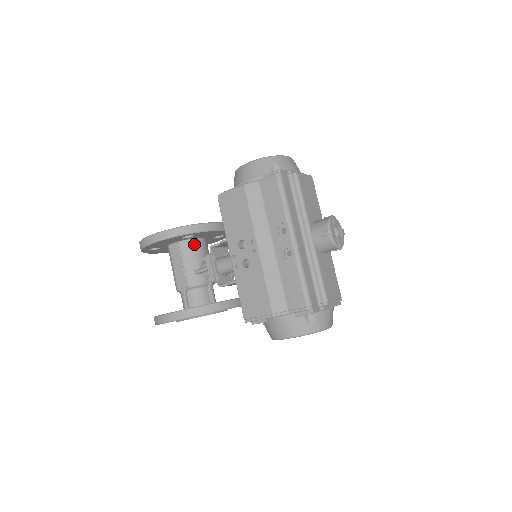
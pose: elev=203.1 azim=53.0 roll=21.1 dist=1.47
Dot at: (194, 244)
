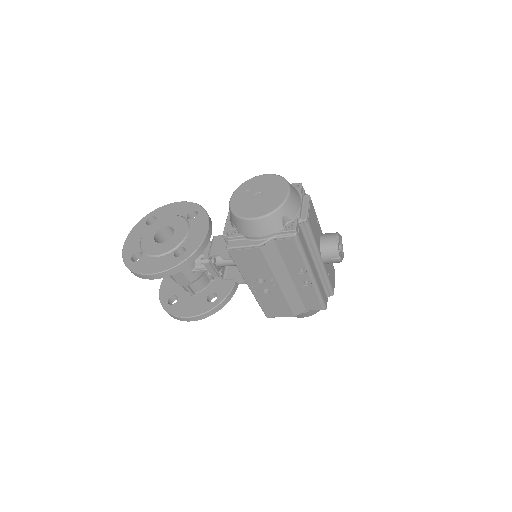
Dot at: occluded
